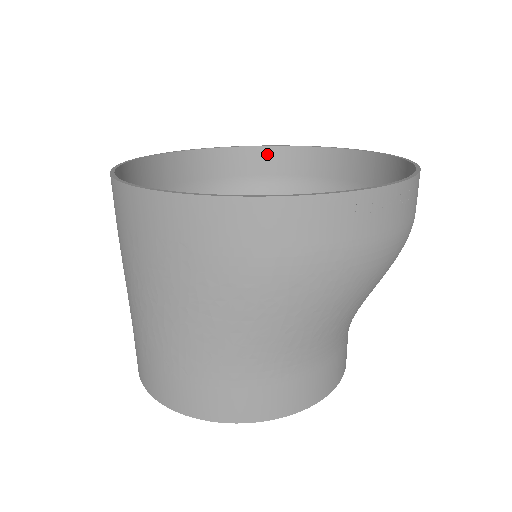
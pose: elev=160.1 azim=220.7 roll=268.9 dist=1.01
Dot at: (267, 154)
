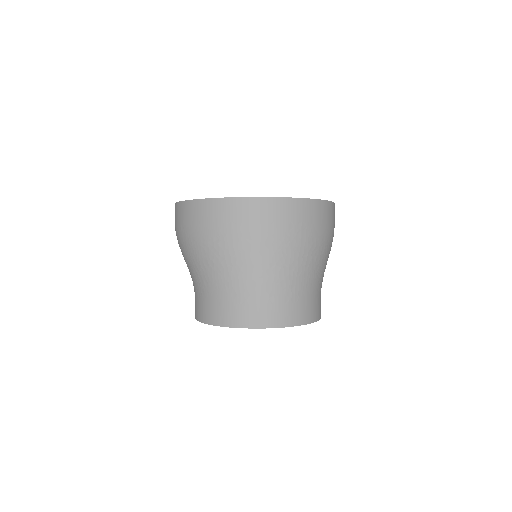
Dot at: occluded
